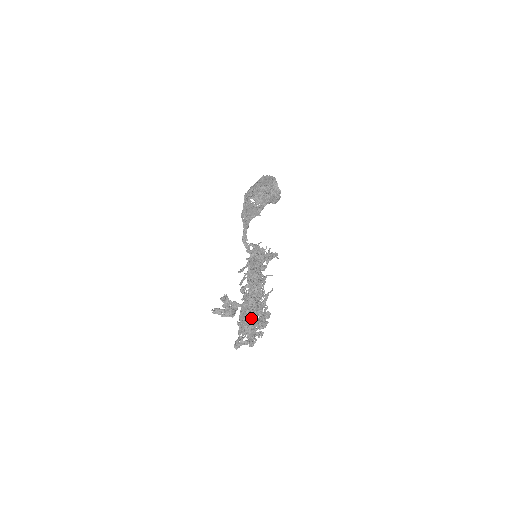
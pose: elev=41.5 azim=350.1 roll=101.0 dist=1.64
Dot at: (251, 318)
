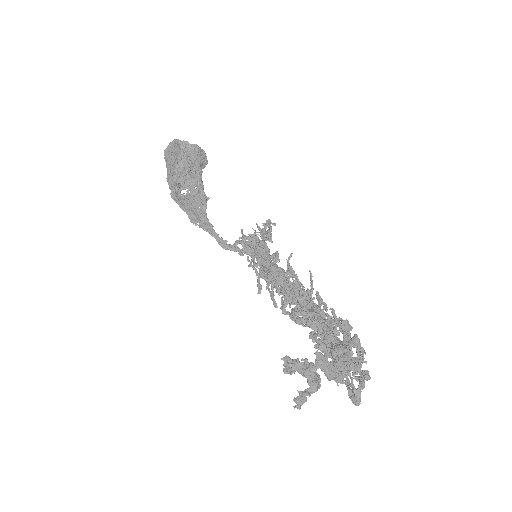
Dot at: (340, 361)
